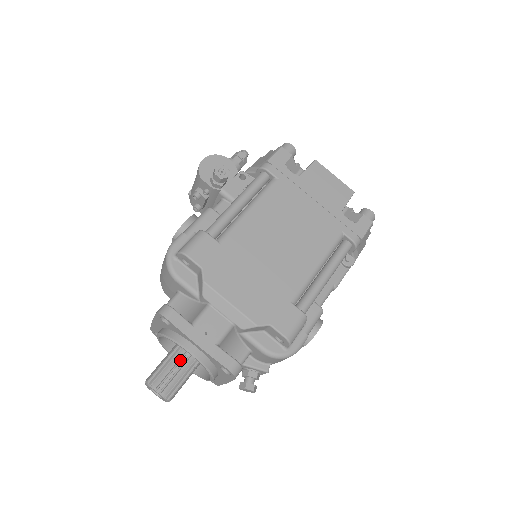
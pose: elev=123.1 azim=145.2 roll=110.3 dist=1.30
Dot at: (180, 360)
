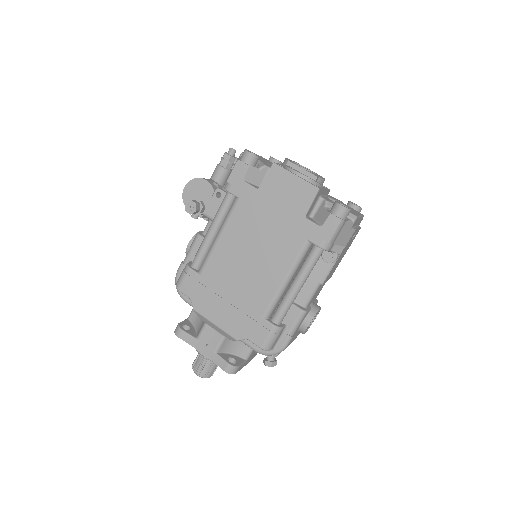
Dot at: occluded
